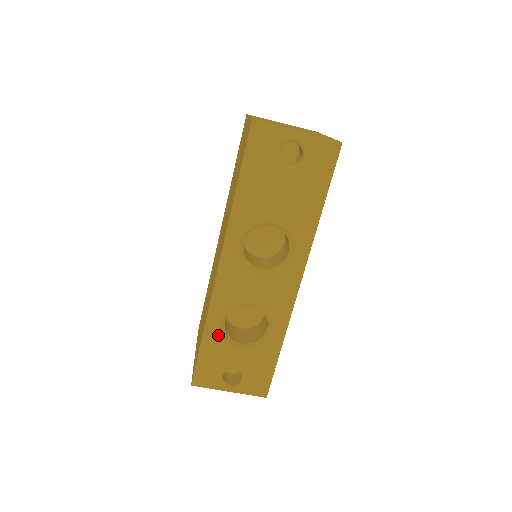
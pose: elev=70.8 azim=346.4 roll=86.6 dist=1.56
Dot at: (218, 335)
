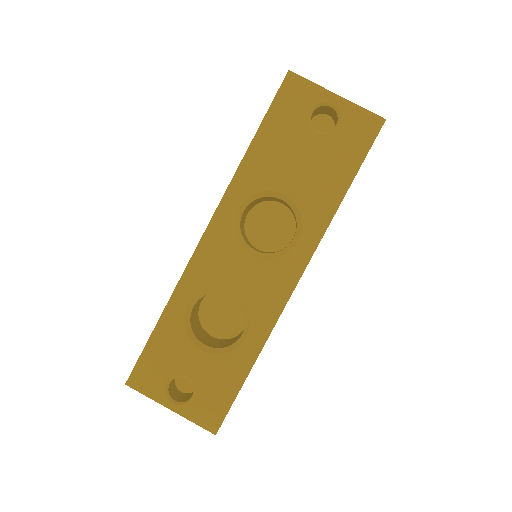
Dot at: (179, 322)
